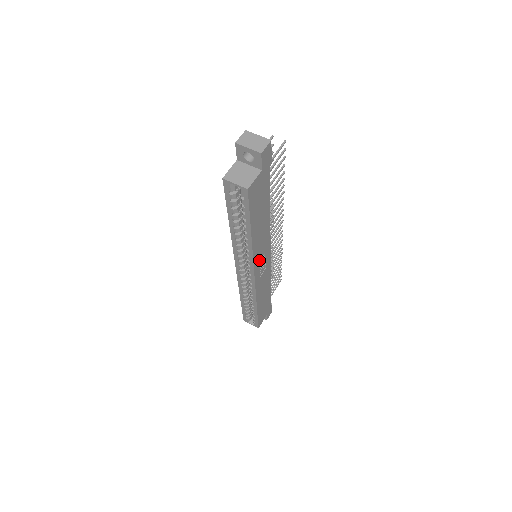
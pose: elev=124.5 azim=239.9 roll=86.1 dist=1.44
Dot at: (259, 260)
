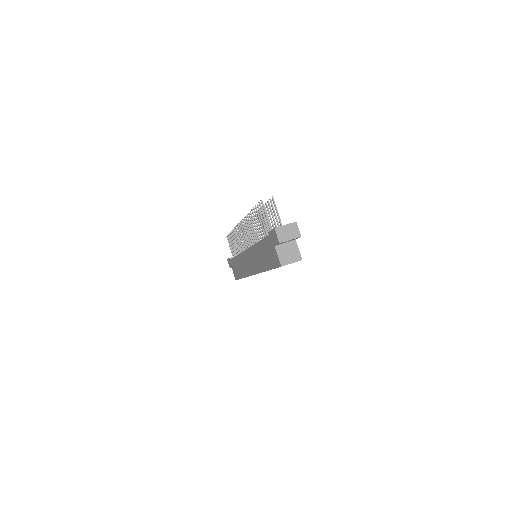
Dot at: occluded
